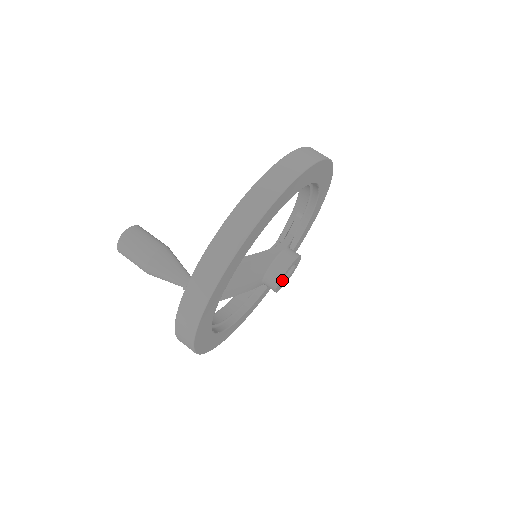
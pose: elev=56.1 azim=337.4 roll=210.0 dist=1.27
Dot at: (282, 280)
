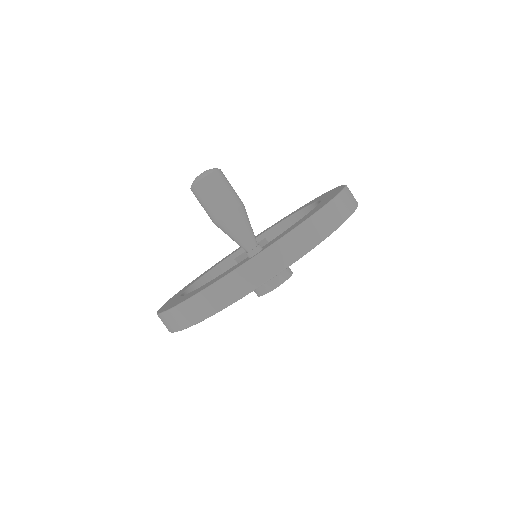
Dot at: occluded
